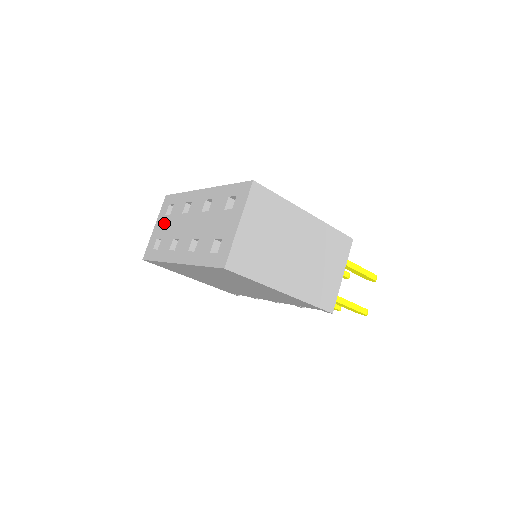
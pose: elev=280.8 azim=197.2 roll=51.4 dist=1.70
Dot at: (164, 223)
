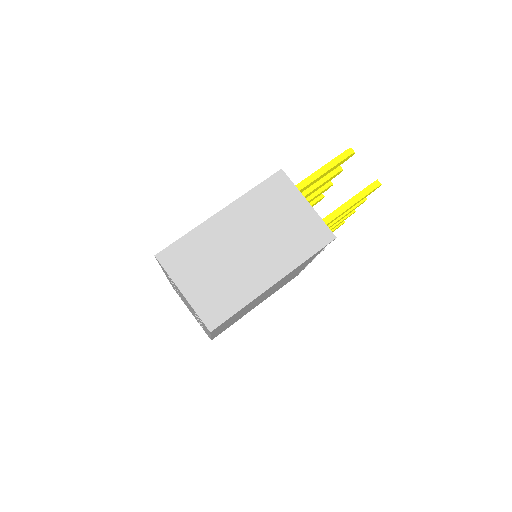
Dot at: occluded
